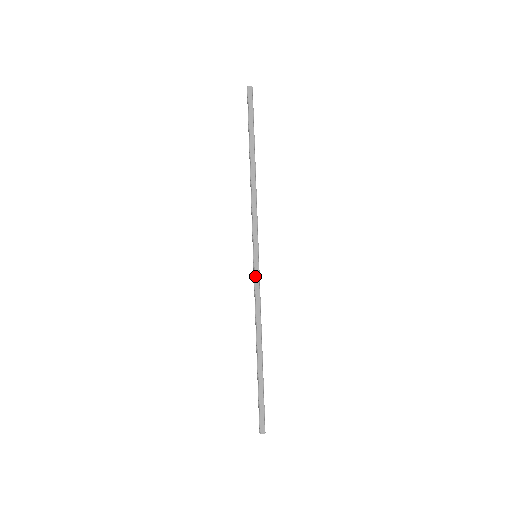
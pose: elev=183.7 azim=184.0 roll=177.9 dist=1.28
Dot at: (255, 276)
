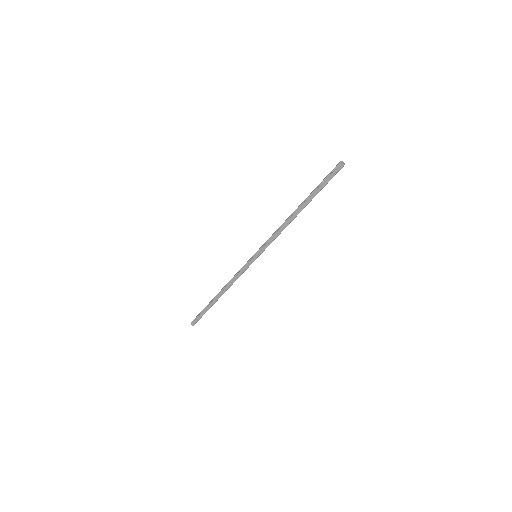
Dot at: (246, 265)
